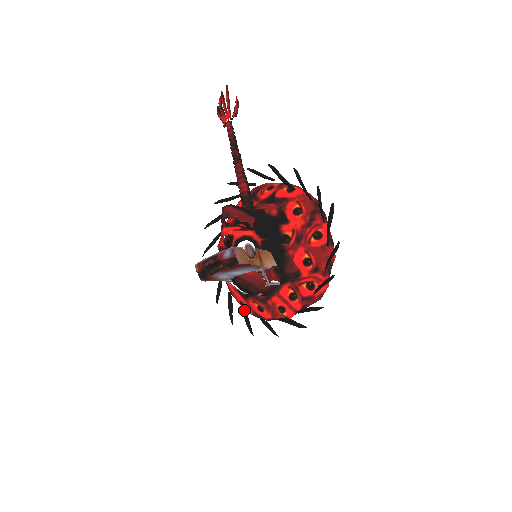
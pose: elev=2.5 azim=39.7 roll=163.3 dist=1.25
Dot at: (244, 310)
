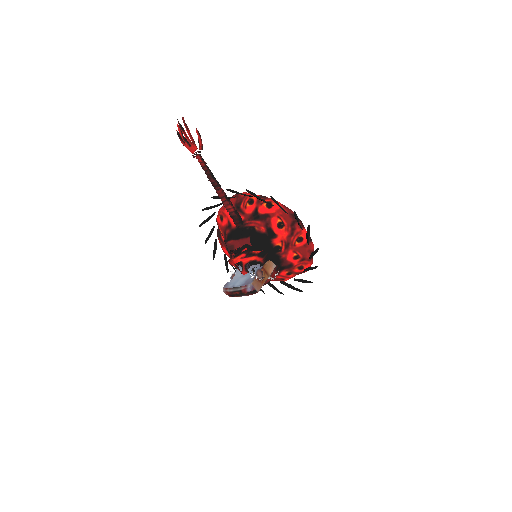
Dot at: occluded
